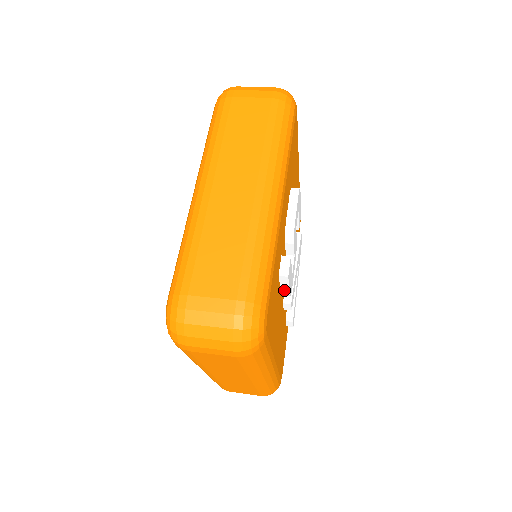
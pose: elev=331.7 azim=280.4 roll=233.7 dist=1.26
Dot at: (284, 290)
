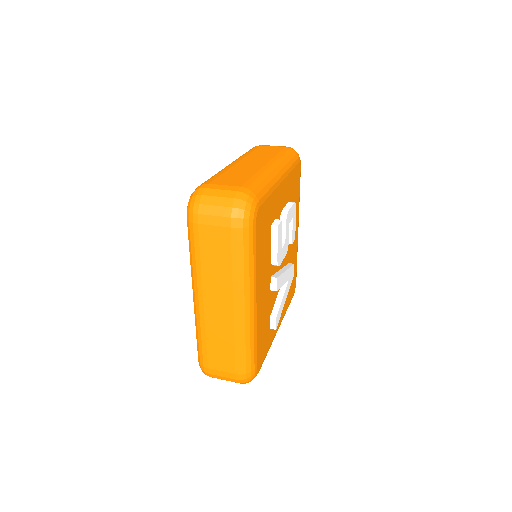
Dot at: (273, 251)
